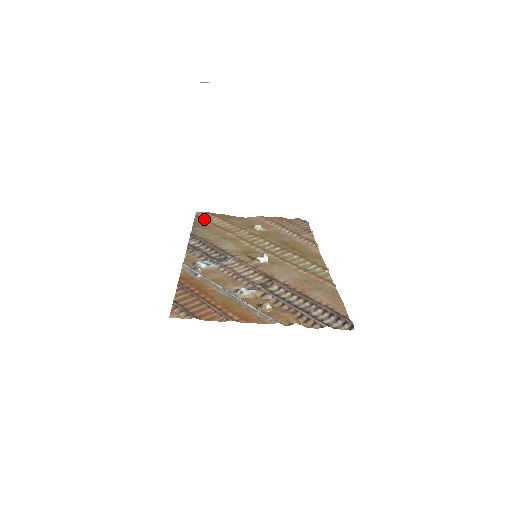
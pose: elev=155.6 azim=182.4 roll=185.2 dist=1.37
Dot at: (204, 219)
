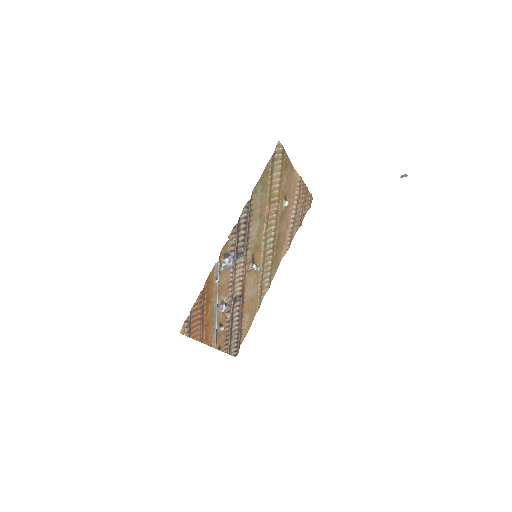
Dot at: (273, 166)
